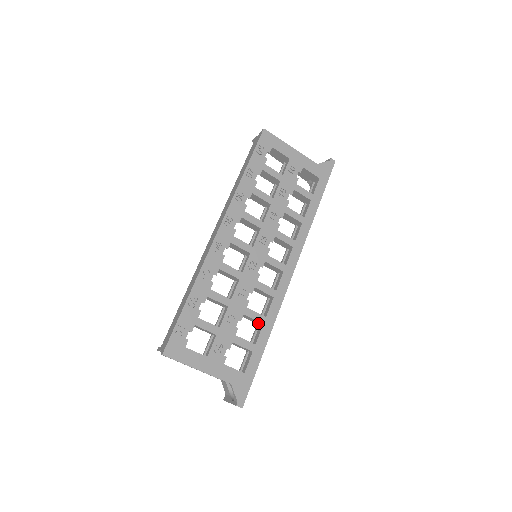
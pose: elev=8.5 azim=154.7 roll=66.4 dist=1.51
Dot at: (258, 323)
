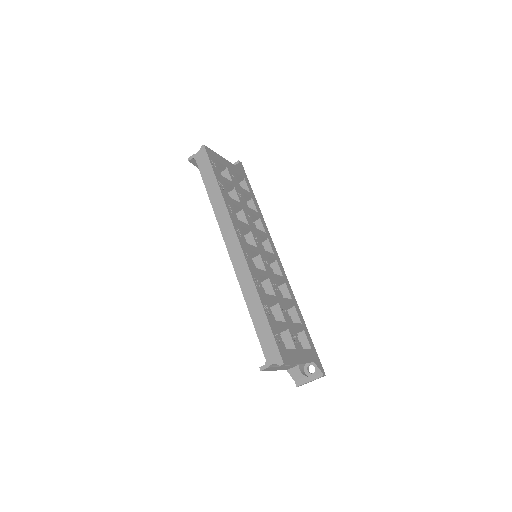
Dot at: occluded
